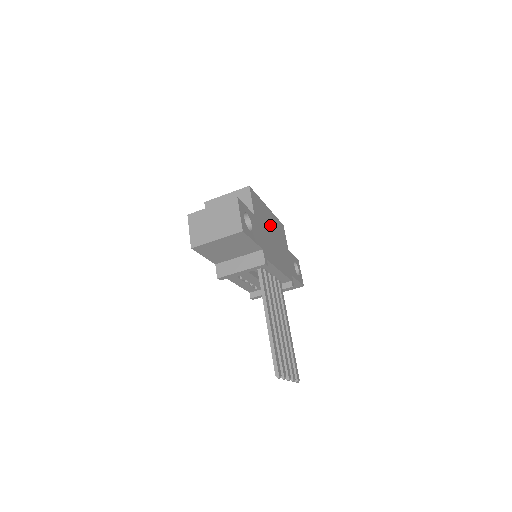
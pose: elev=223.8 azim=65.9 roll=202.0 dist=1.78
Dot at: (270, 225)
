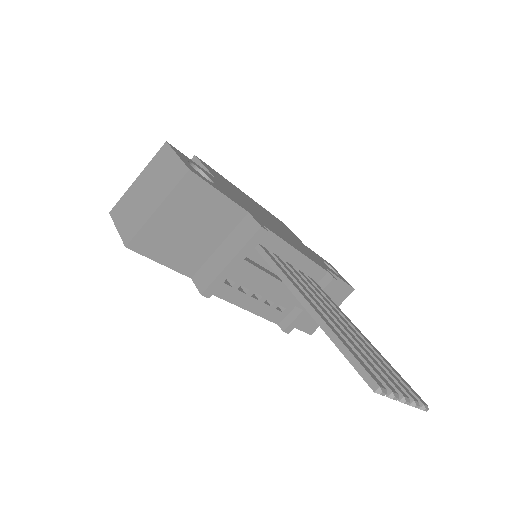
Dot at: occluded
